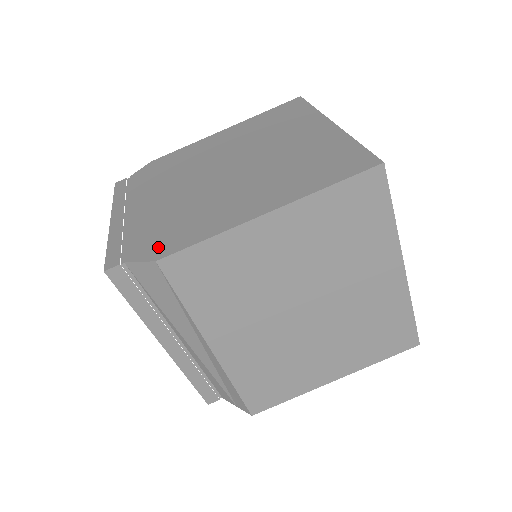
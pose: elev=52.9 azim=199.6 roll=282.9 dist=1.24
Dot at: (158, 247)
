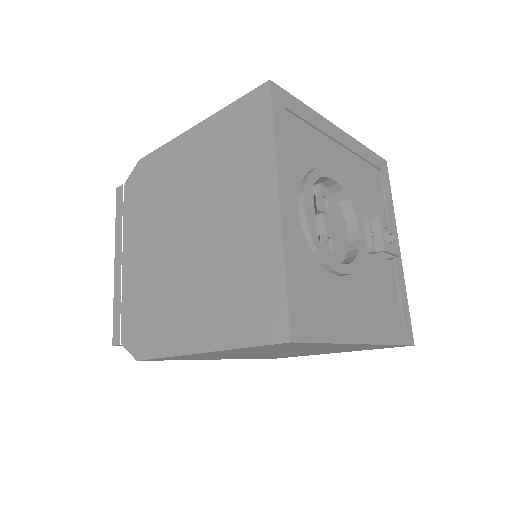
Dot at: (138, 341)
